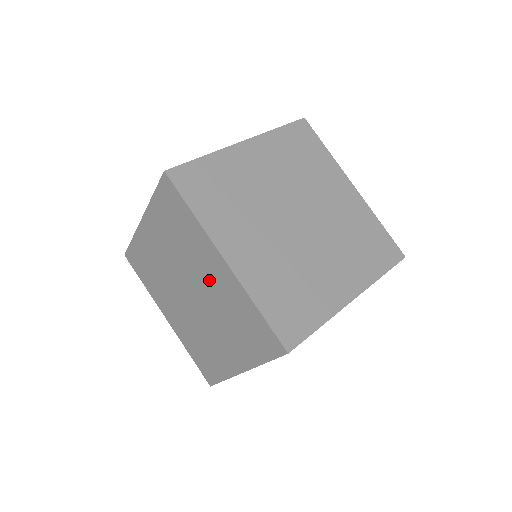
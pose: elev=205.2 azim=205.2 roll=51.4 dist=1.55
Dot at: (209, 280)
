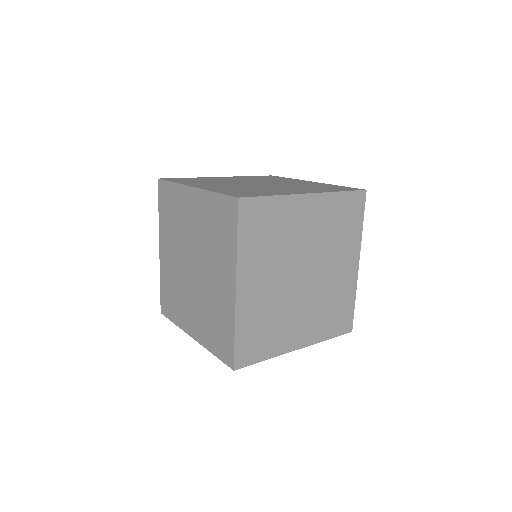
Dot at: occluded
